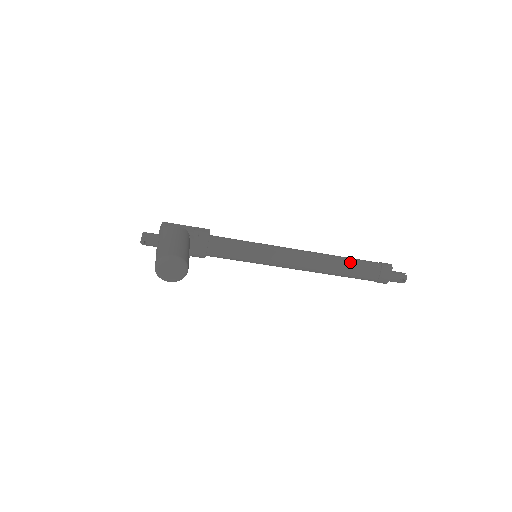
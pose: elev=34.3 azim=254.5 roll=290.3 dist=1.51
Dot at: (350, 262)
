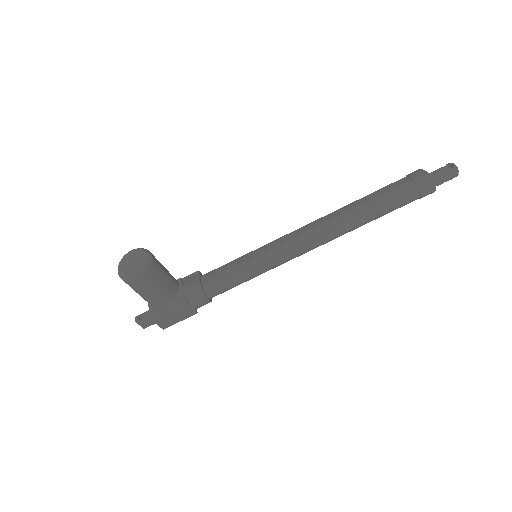
Dot at: (365, 197)
